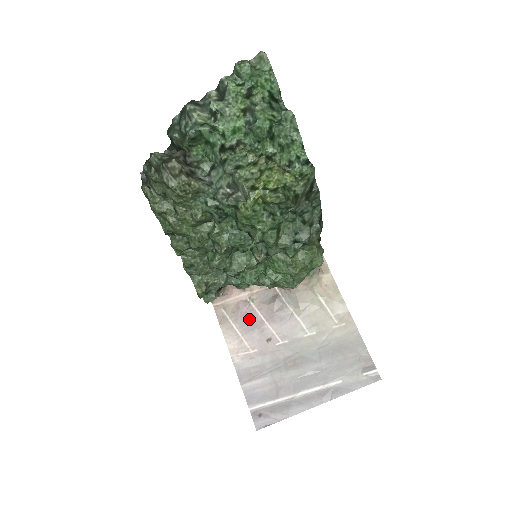
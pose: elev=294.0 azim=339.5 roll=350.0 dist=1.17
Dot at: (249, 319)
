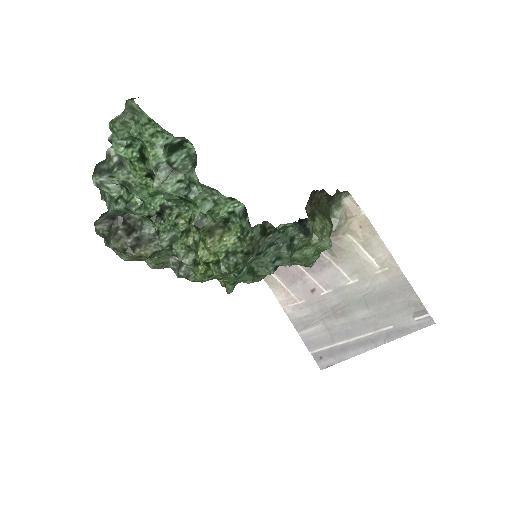
Dot at: (289, 271)
